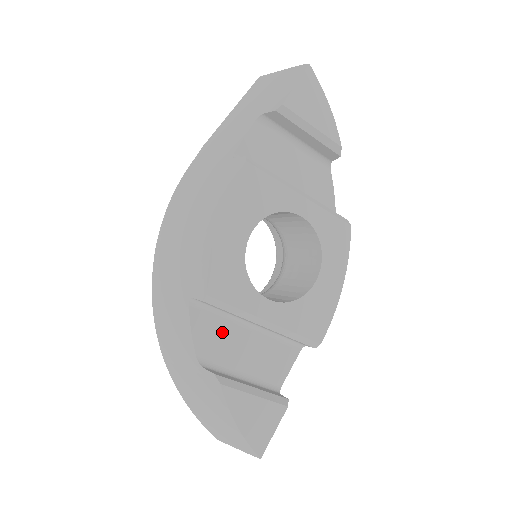
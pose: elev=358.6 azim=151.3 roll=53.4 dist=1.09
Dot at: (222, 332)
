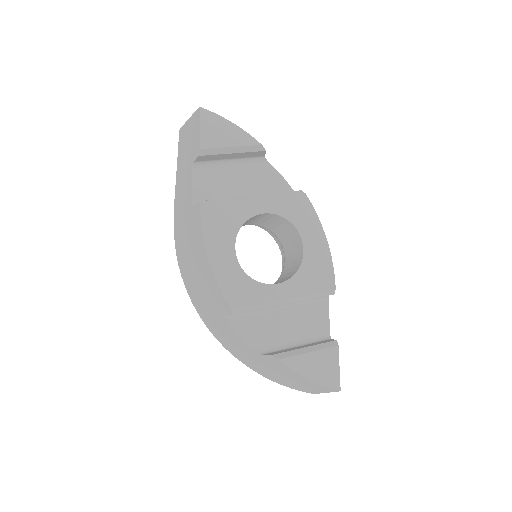
Dot at: (262, 324)
